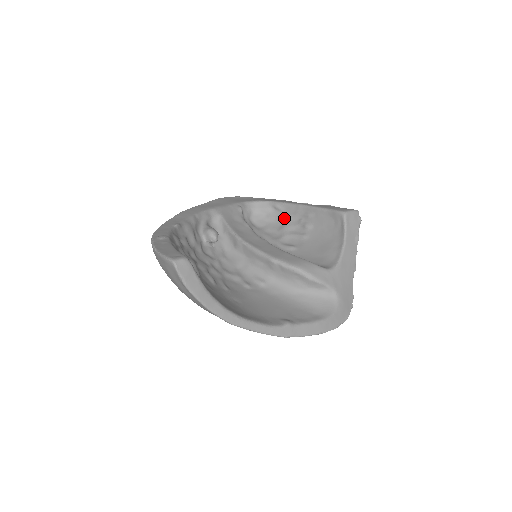
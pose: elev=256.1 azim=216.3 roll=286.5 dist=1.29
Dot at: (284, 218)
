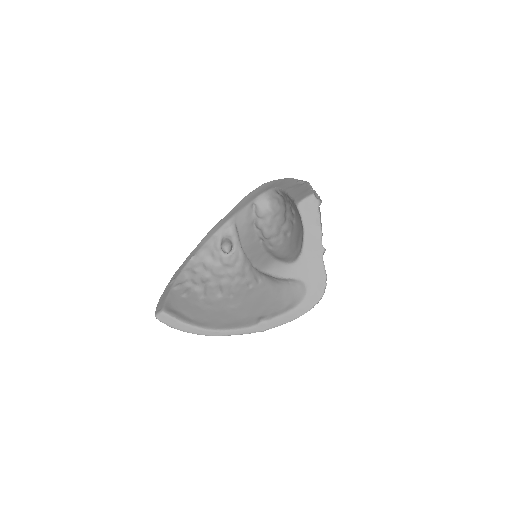
Dot at: (285, 203)
